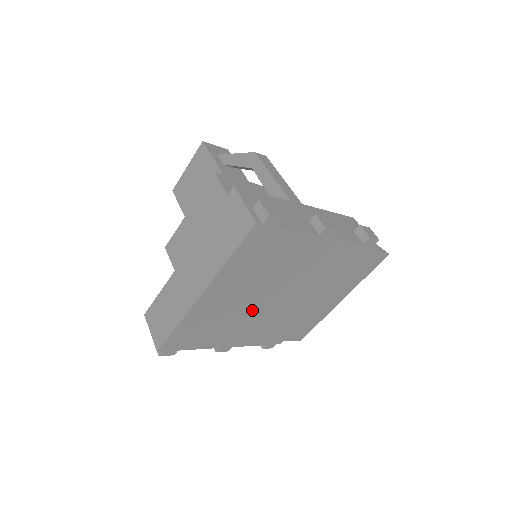
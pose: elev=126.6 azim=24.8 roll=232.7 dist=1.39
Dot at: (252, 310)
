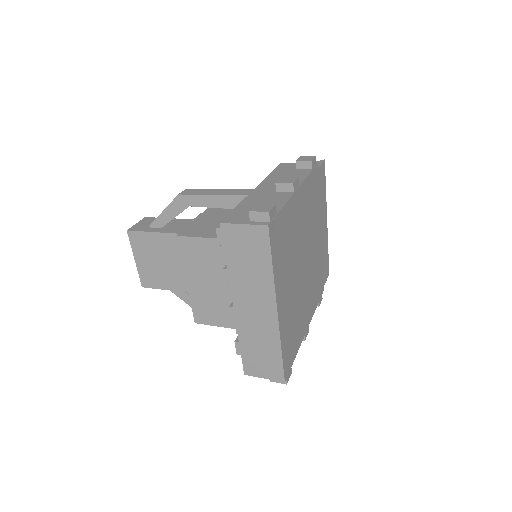
Dot at: (301, 287)
